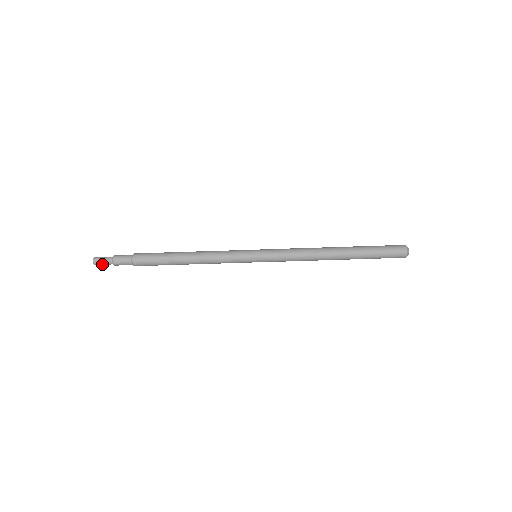
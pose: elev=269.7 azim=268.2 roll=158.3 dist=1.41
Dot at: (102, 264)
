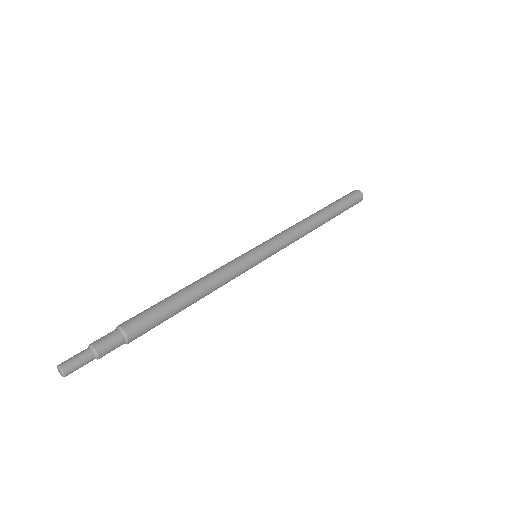
Dot at: (78, 368)
